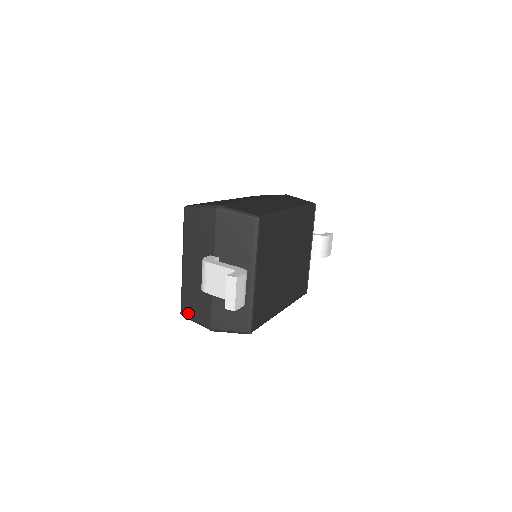
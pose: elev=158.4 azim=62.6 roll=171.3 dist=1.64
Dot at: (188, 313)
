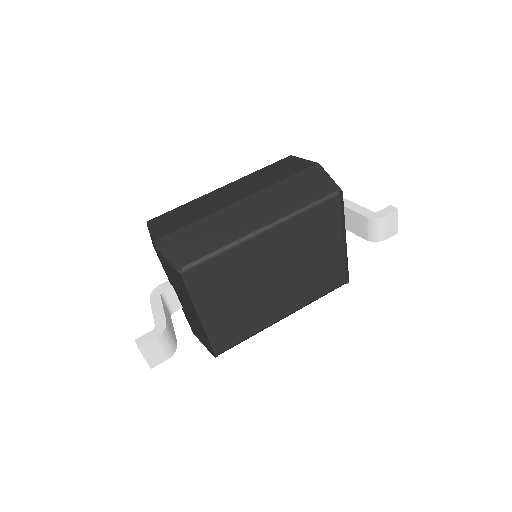
Dot at: occluded
